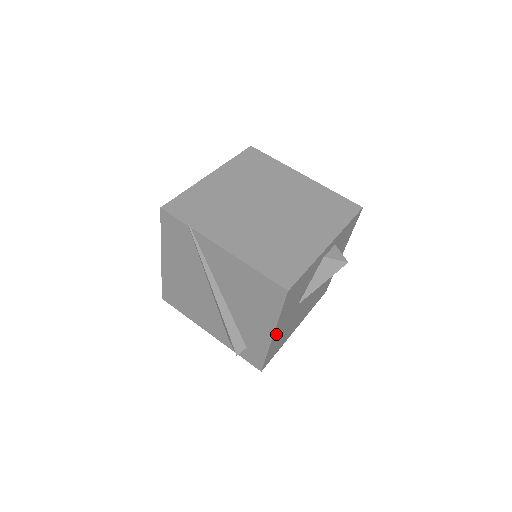
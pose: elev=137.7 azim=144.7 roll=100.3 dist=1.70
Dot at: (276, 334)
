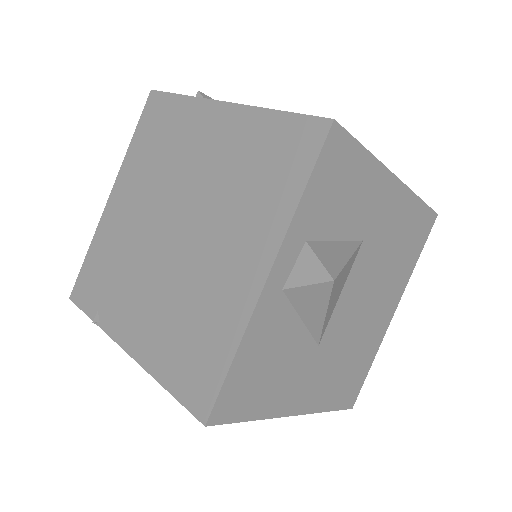
Dot at: (305, 402)
